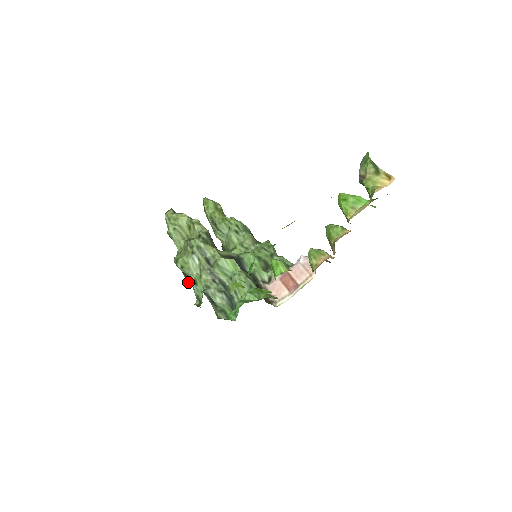
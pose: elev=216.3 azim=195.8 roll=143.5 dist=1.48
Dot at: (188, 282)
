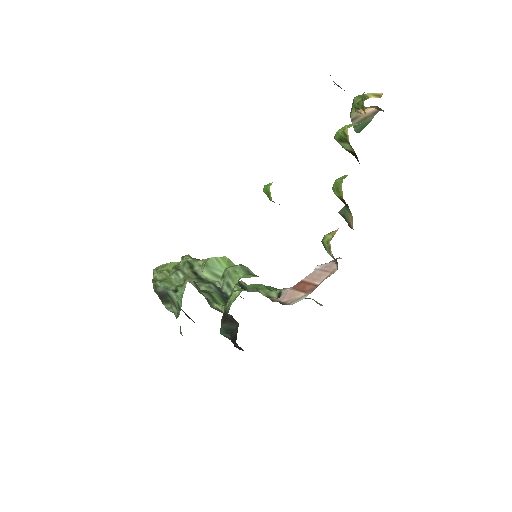
Dot at: (168, 309)
